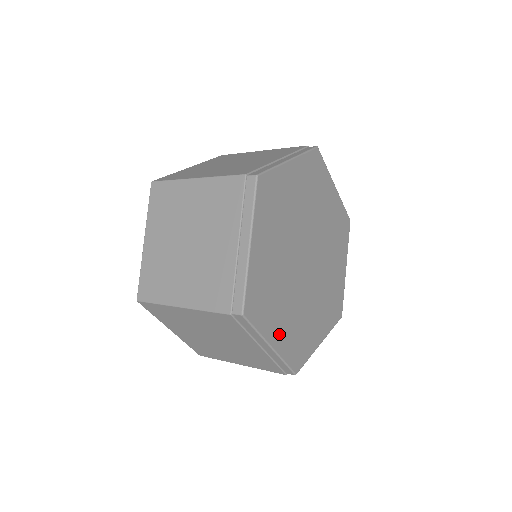
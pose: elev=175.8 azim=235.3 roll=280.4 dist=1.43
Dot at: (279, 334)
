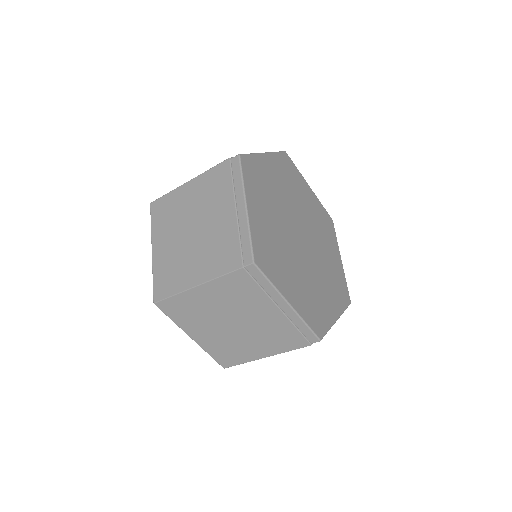
Dot at: (293, 294)
